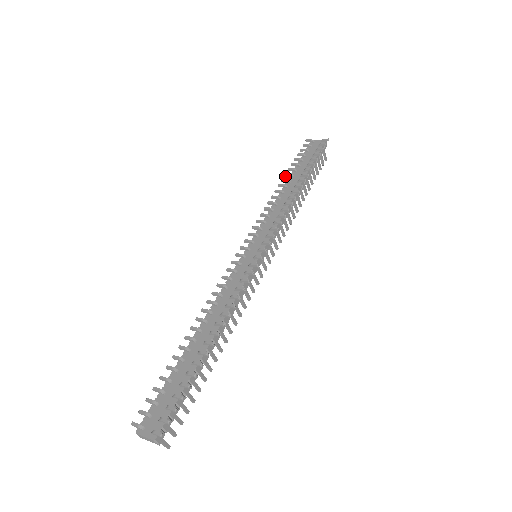
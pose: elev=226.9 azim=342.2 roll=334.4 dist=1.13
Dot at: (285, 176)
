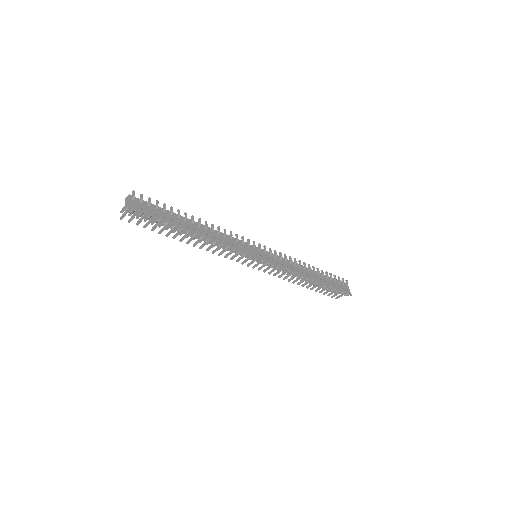
Dot at: (317, 268)
